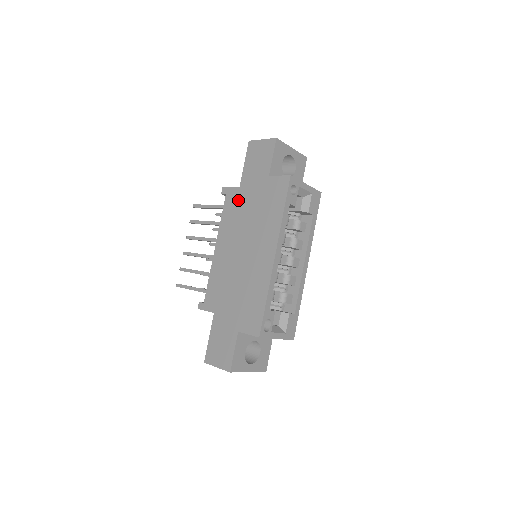
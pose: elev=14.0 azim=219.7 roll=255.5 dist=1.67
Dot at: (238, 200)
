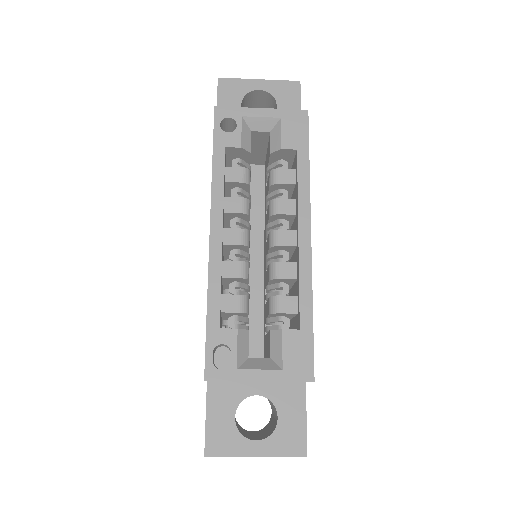
Dot at: occluded
